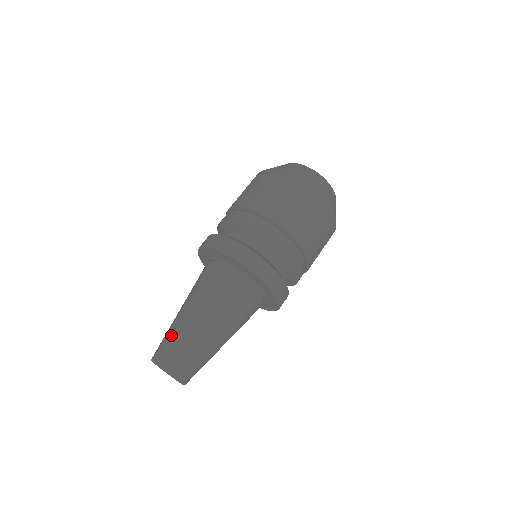
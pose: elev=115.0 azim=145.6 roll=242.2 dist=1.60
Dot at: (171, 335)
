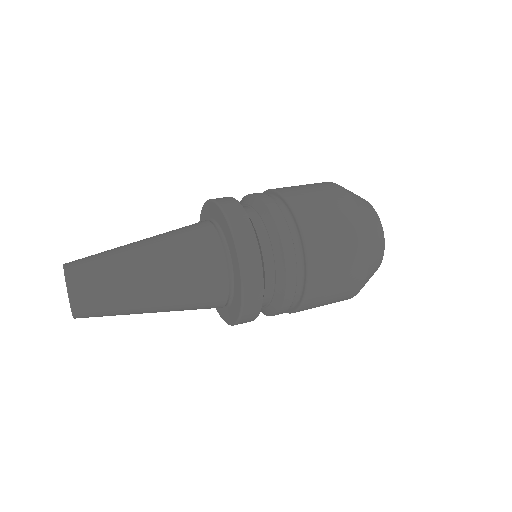
Dot at: occluded
